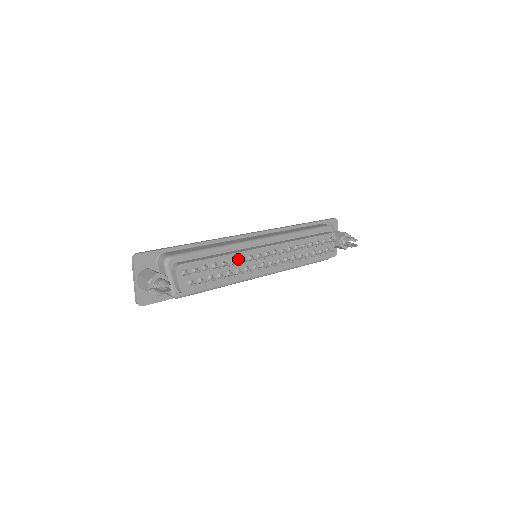
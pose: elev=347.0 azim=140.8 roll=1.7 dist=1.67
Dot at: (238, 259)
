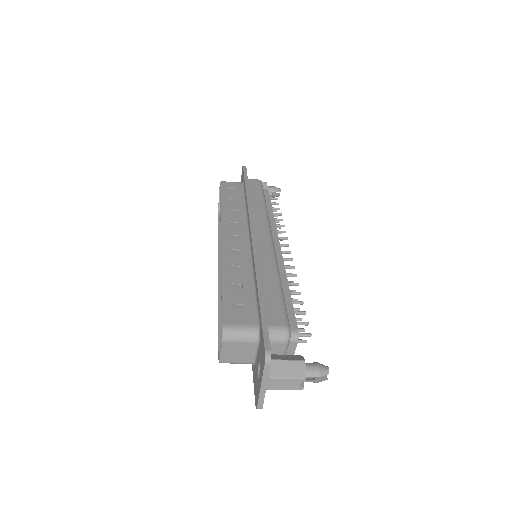
Dot at: occluded
